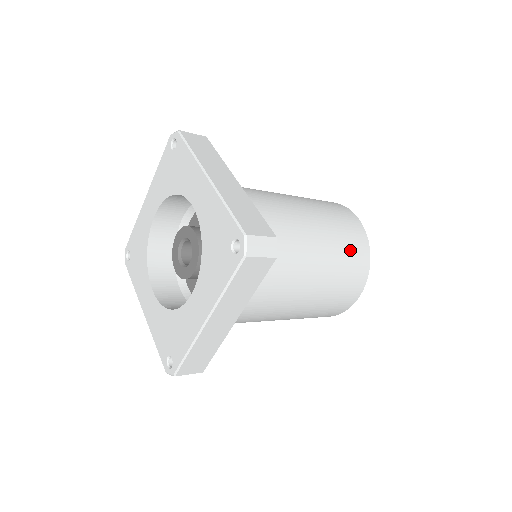
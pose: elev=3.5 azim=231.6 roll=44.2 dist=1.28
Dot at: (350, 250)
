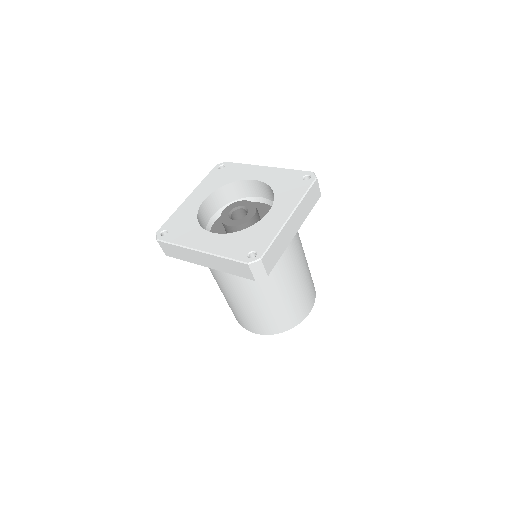
Dot at: occluded
